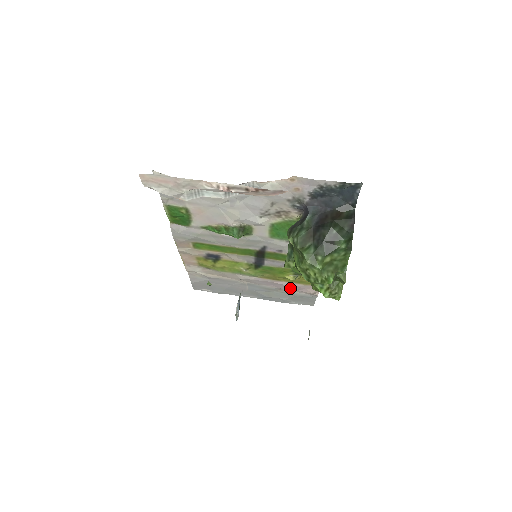
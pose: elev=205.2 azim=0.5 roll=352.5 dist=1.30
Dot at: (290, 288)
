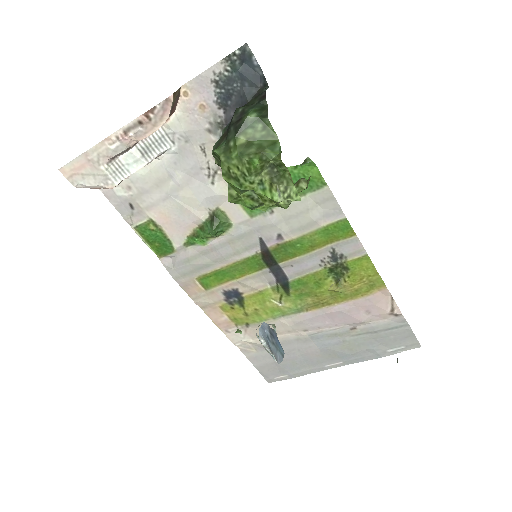
Dot at: (355, 315)
